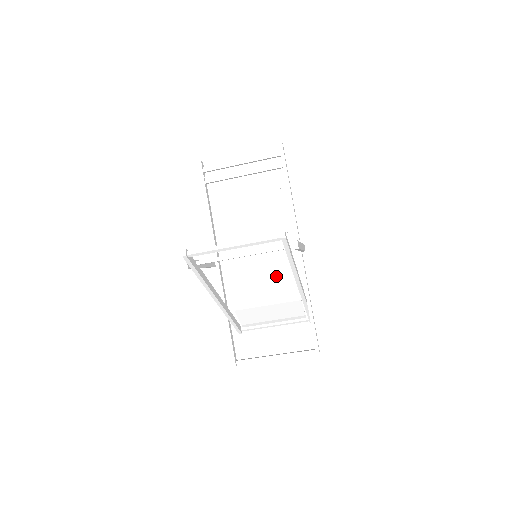
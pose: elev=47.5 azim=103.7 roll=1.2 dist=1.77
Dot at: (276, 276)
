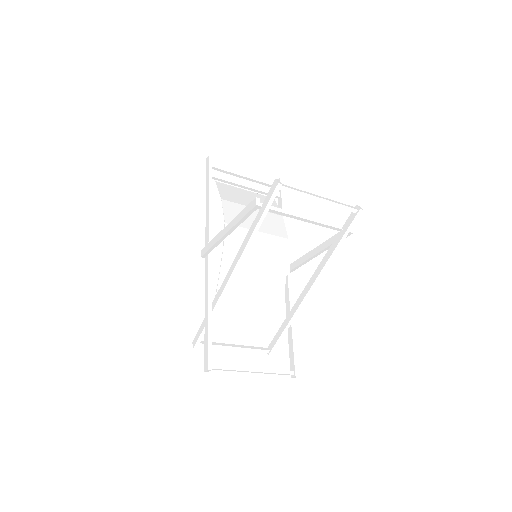
Dot at: (268, 284)
